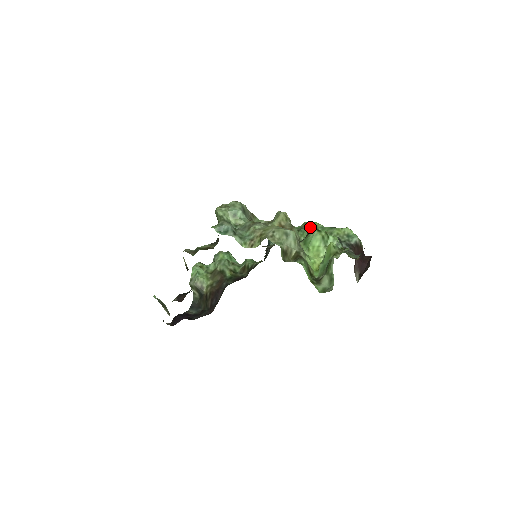
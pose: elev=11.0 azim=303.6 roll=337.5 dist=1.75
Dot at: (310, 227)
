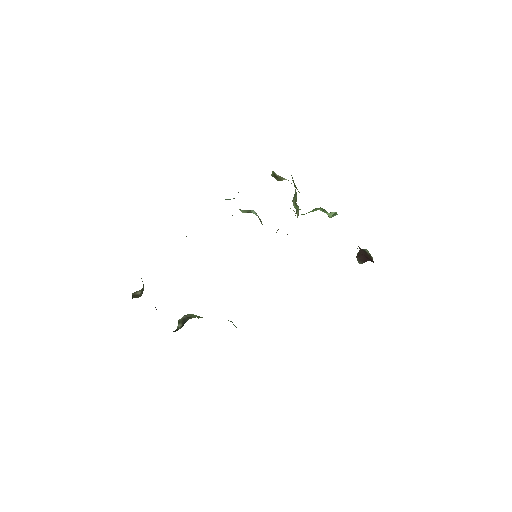
Dot at: occluded
